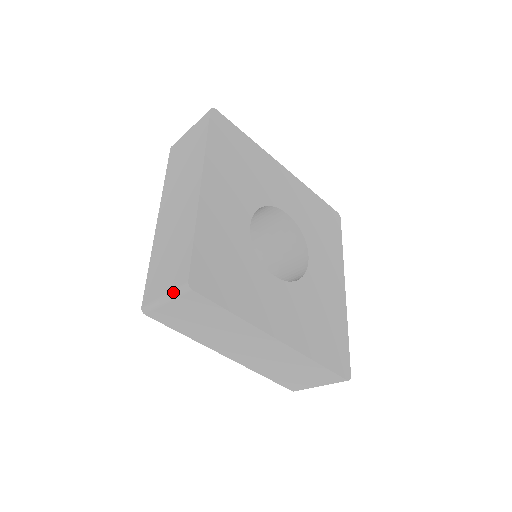
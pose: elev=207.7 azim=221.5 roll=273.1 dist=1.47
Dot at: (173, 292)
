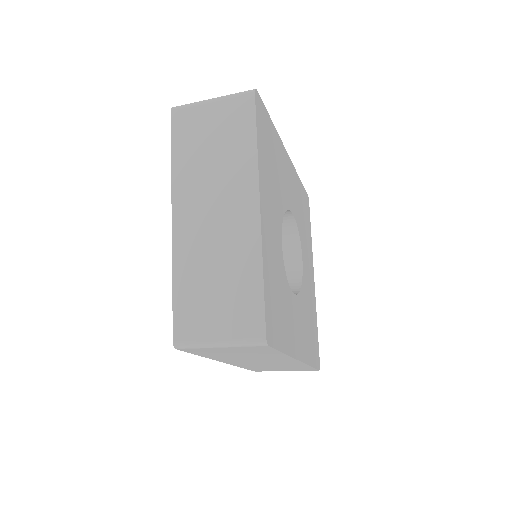
Dot at: (238, 342)
